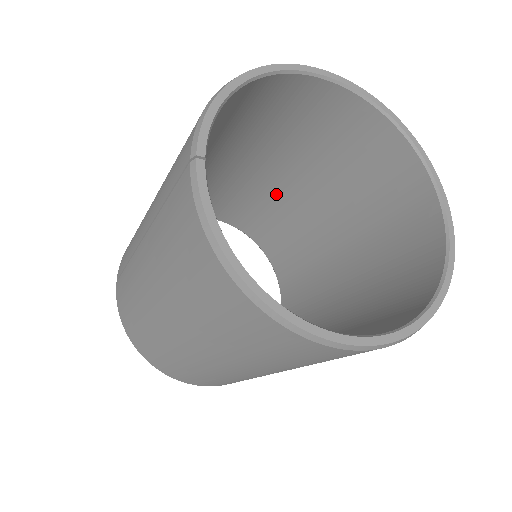
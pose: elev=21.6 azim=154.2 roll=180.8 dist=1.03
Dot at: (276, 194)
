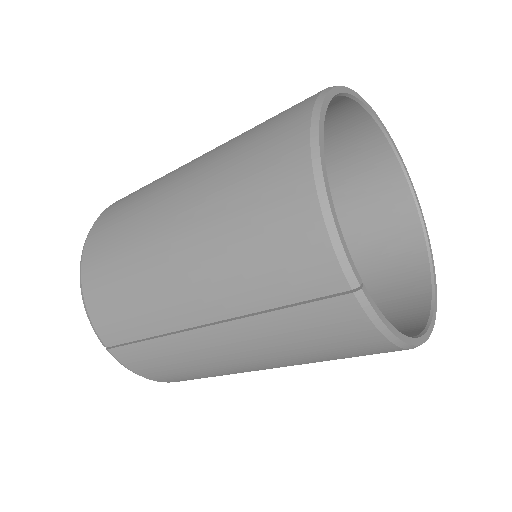
Dot at: occluded
